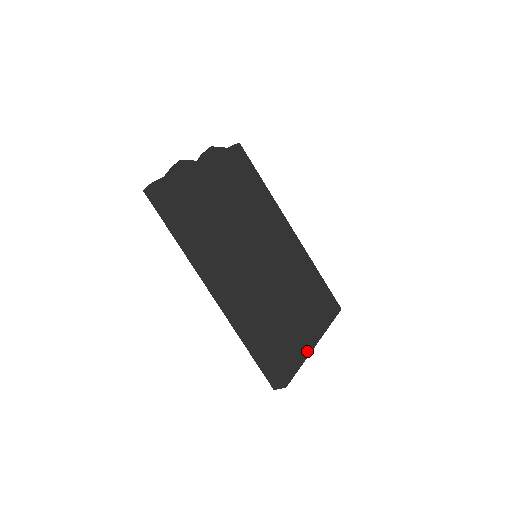
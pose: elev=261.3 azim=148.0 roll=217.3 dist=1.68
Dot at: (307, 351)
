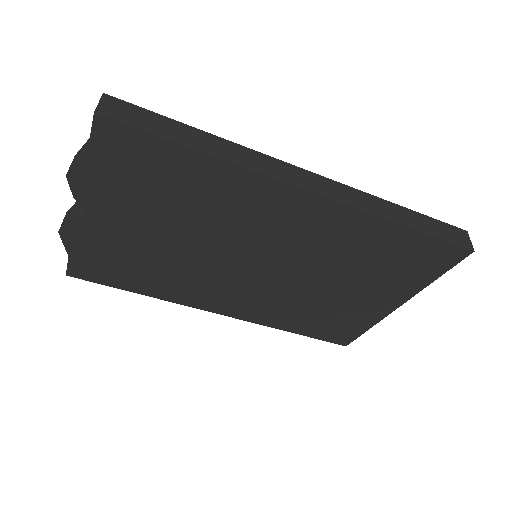
Dot at: (379, 317)
